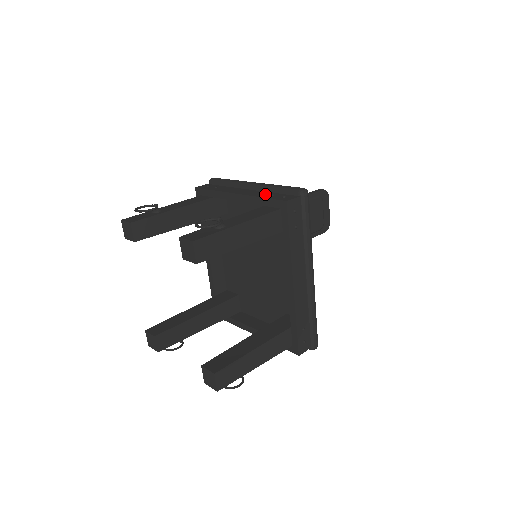
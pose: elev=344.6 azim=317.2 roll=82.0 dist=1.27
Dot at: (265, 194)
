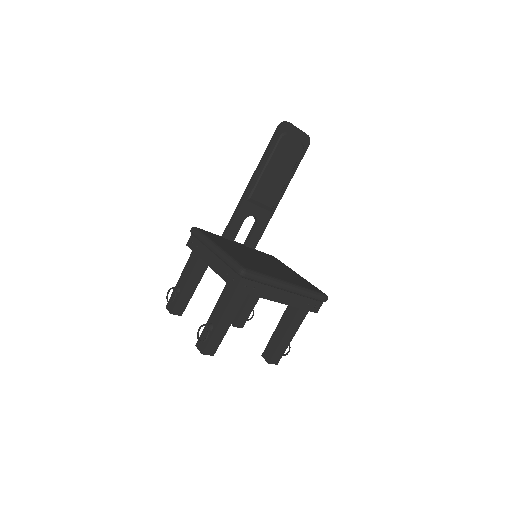
Dot at: (223, 270)
